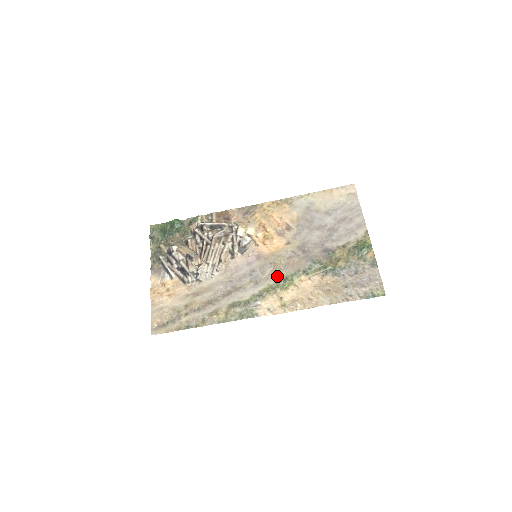
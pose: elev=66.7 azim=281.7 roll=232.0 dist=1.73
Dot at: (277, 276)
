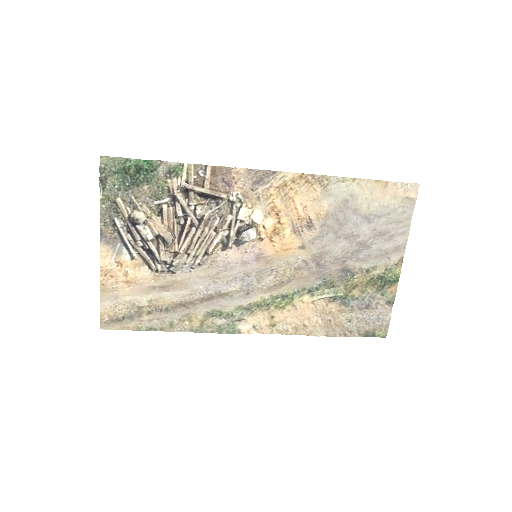
Dot at: (276, 290)
